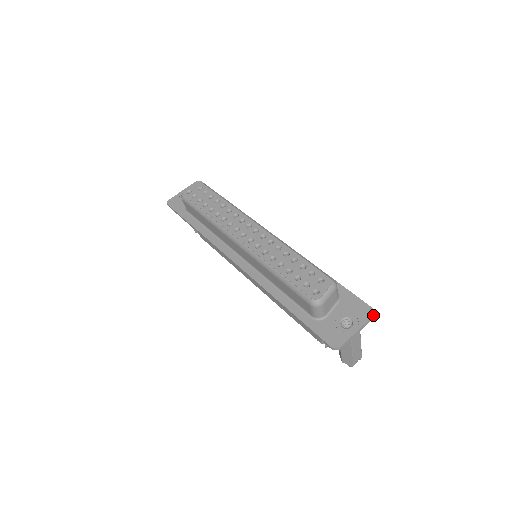
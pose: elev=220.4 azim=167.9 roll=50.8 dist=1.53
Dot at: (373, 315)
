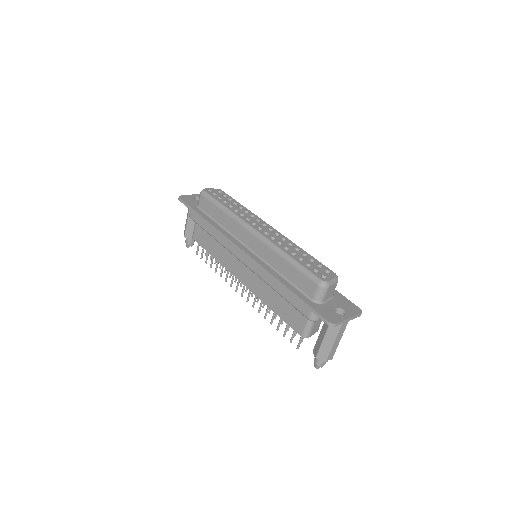
Dot at: (361, 312)
